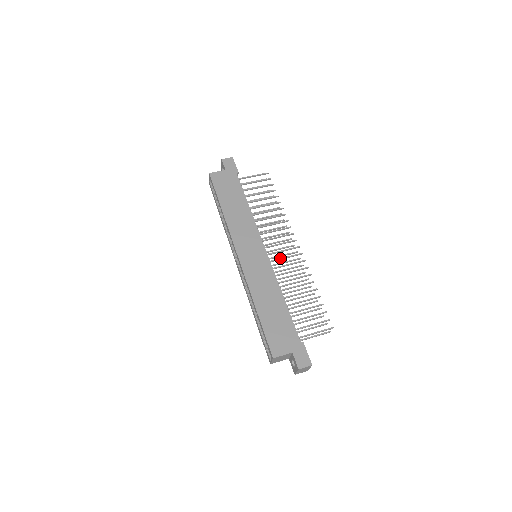
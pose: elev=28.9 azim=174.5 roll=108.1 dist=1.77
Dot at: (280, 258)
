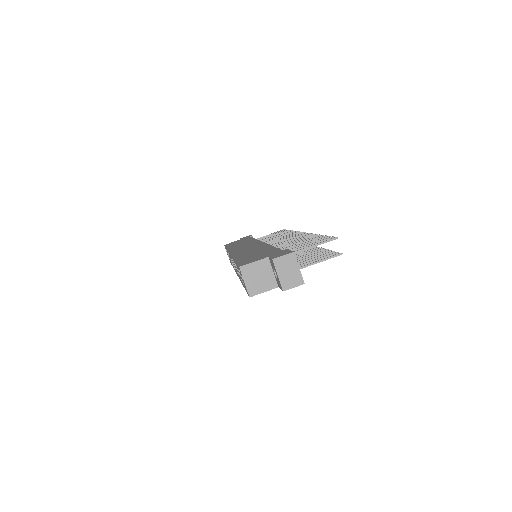
Dot at: (280, 242)
